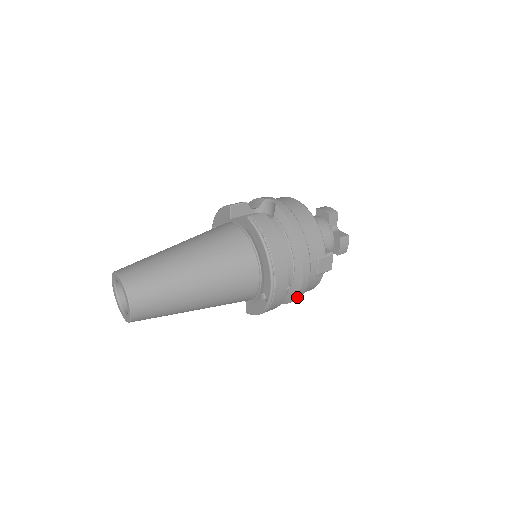
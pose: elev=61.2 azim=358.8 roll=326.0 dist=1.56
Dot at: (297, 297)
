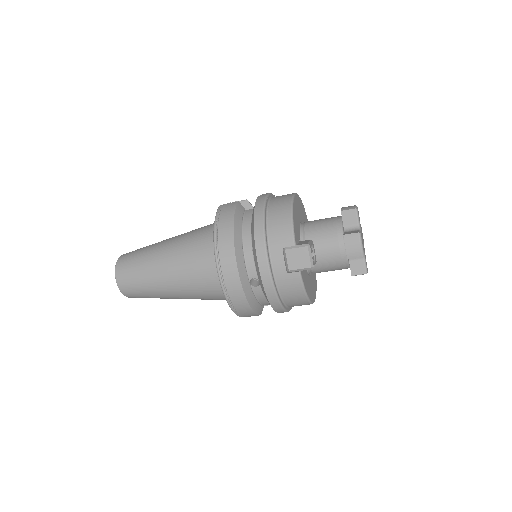
Dot at: (269, 296)
